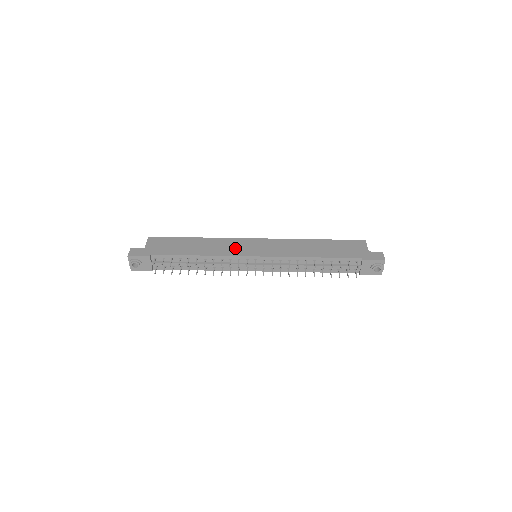
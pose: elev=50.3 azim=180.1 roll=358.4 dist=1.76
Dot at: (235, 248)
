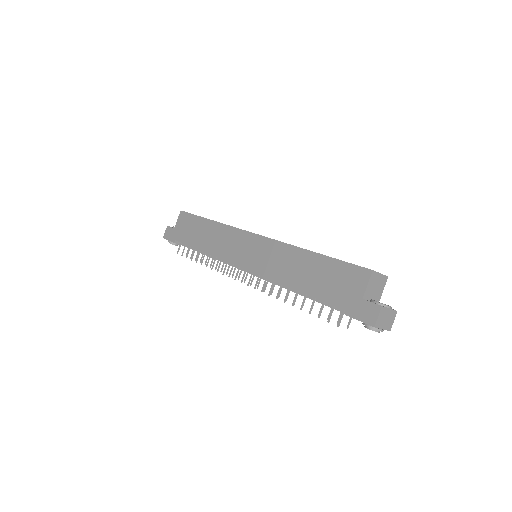
Dot at: (231, 247)
